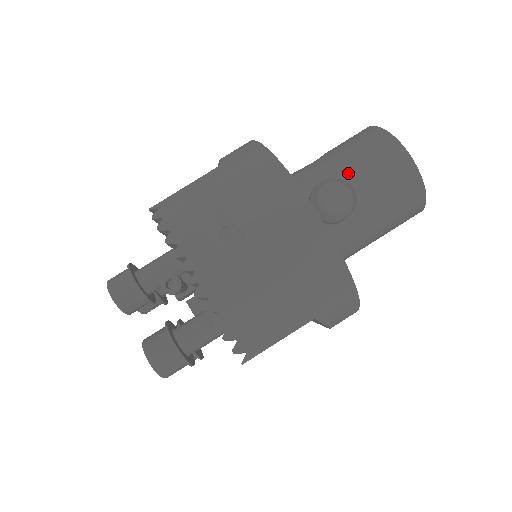
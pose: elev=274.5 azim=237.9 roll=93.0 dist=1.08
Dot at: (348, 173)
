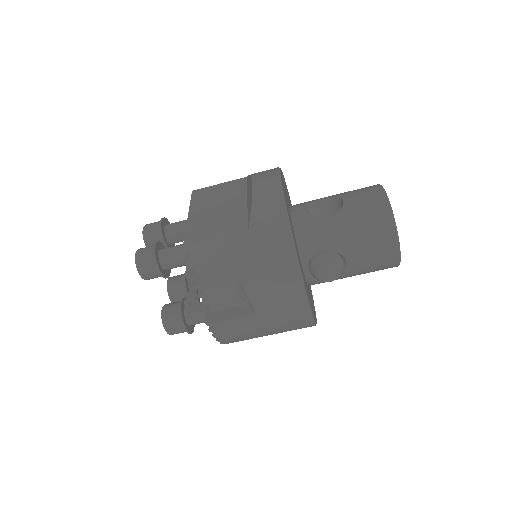
Dot at: (348, 252)
